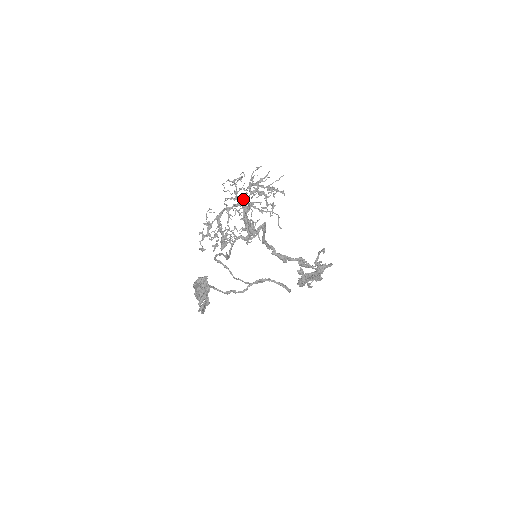
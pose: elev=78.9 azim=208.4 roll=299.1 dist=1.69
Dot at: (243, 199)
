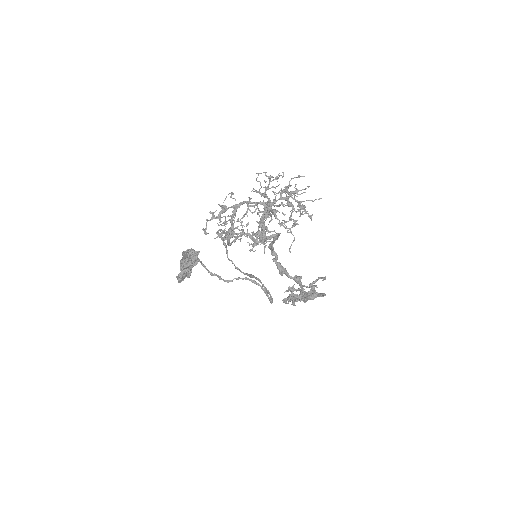
Dot at: (269, 201)
